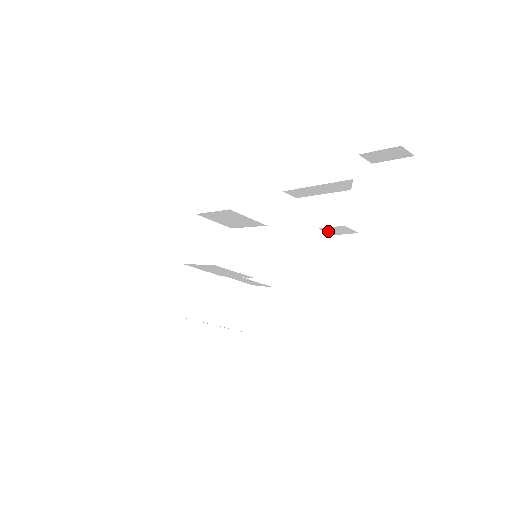
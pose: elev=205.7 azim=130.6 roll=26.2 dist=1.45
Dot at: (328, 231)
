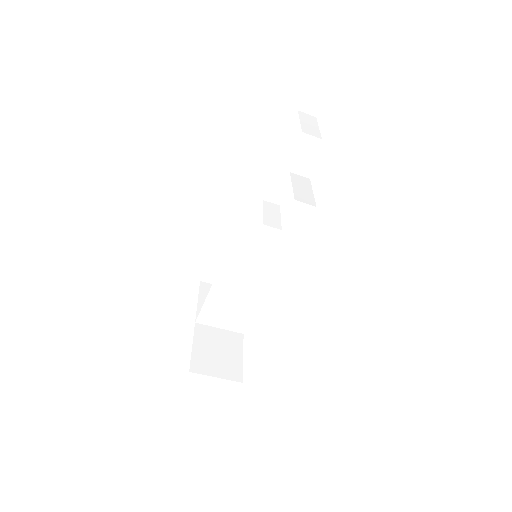
Dot at: (301, 171)
